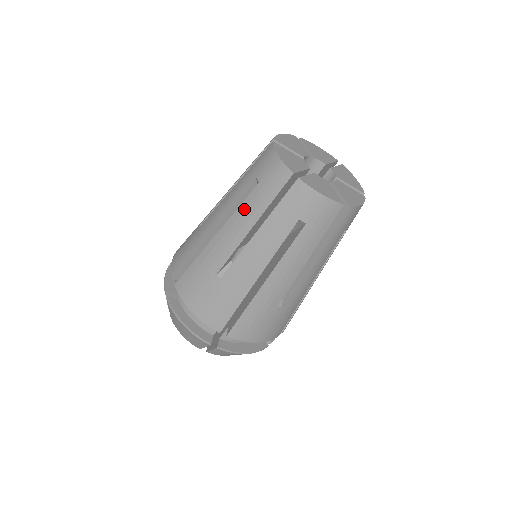
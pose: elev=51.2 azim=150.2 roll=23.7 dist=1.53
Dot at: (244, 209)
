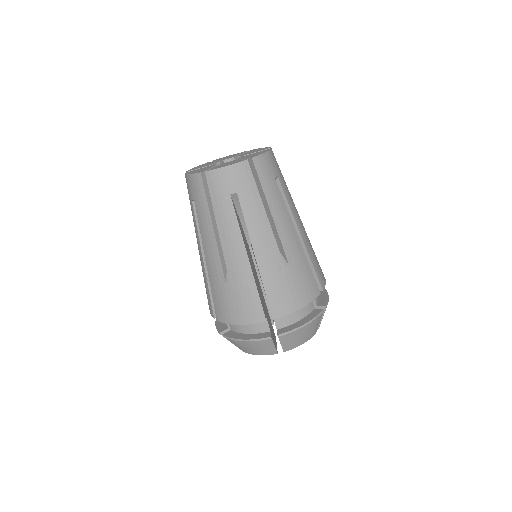
Dot at: (201, 225)
